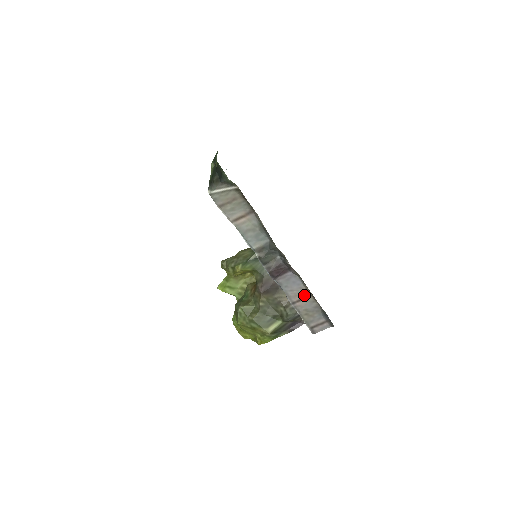
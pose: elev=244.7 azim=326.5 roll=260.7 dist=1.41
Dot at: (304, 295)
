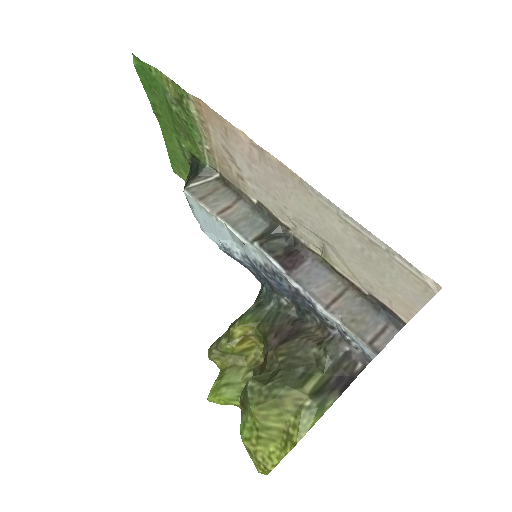
Dot at: (338, 290)
